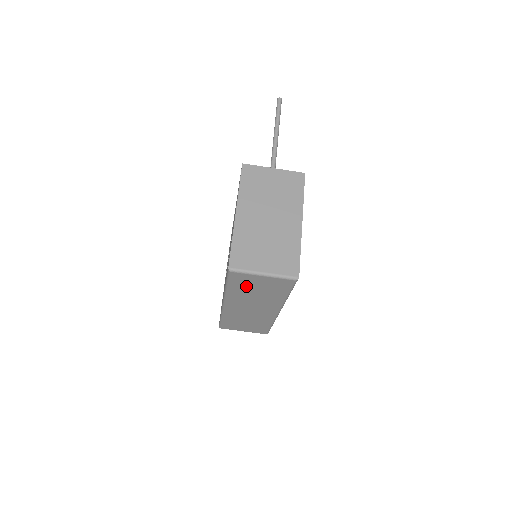
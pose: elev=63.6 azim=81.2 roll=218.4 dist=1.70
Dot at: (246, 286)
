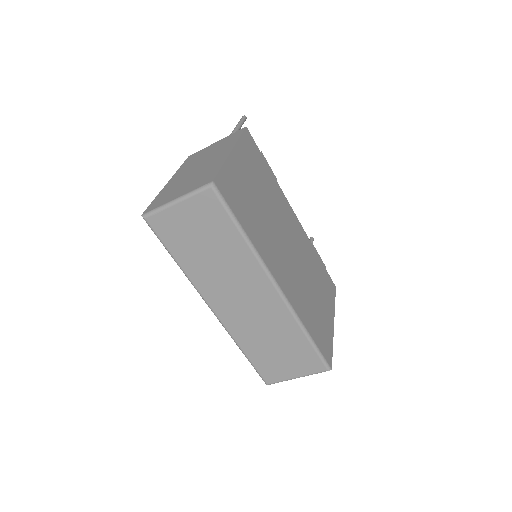
Dot at: (186, 243)
